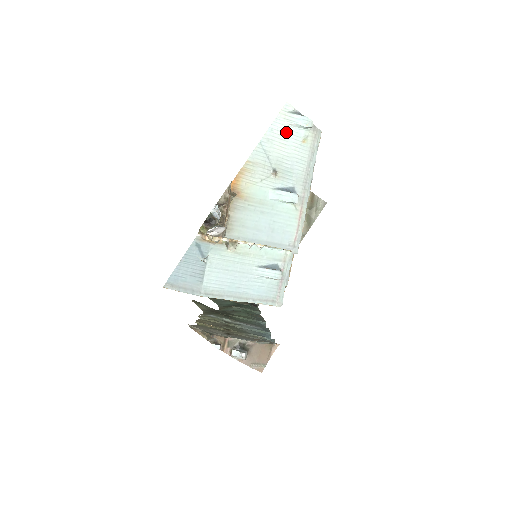
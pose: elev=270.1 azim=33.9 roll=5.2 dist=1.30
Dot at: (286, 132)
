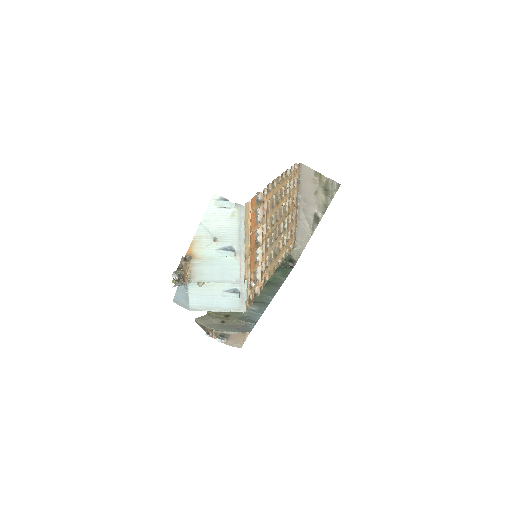
Dot at: (218, 213)
